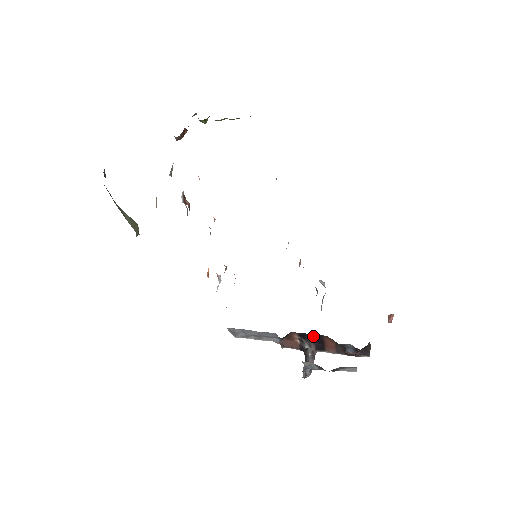
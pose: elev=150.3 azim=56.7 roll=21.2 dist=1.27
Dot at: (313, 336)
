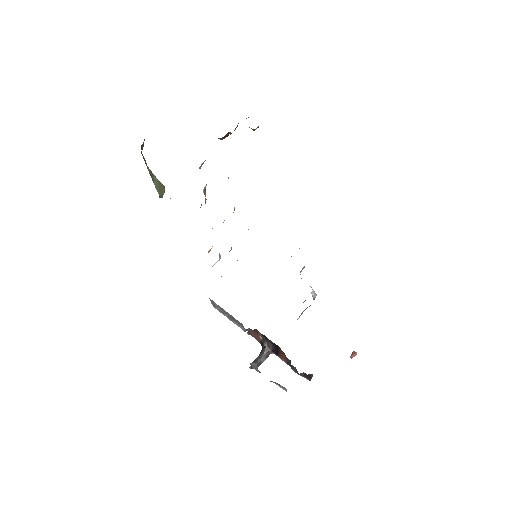
Dot at: (272, 342)
